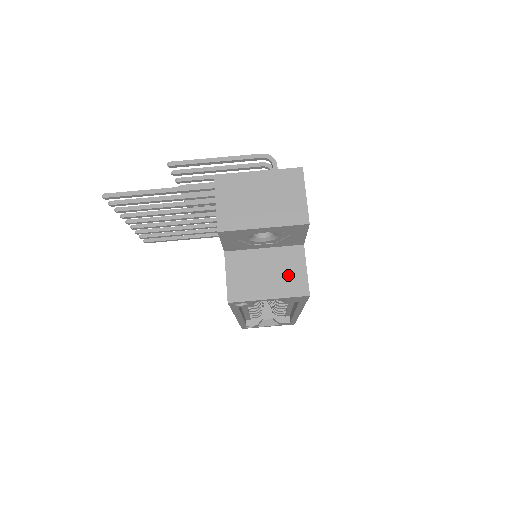
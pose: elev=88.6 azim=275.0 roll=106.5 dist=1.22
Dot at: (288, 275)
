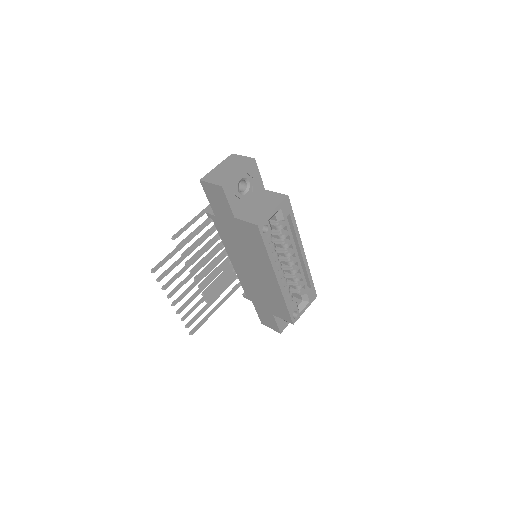
Dot at: (271, 199)
